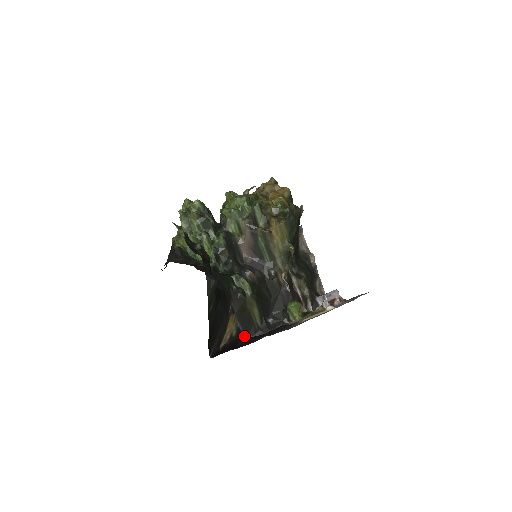
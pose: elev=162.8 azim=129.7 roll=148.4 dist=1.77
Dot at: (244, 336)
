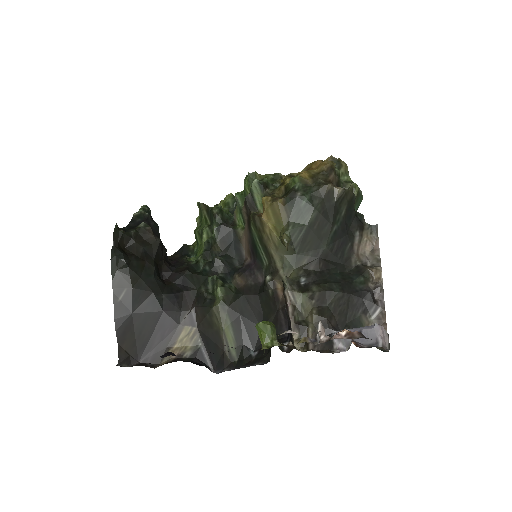
Dot at: (170, 352)
